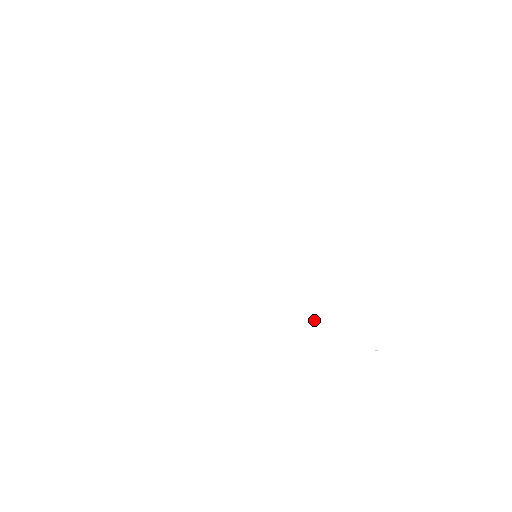
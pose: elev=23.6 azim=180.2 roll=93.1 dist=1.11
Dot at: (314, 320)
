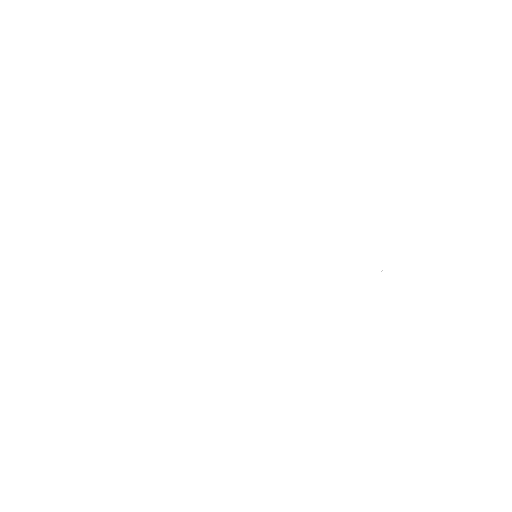
Dot at: (325, 276)
